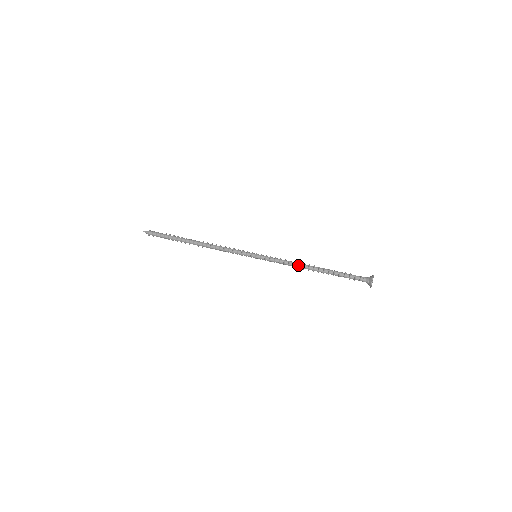
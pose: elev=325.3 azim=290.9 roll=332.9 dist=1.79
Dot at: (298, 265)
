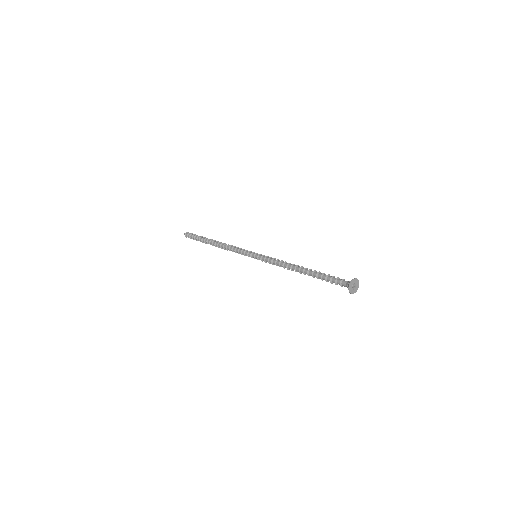
Dot at: (288, 263)
